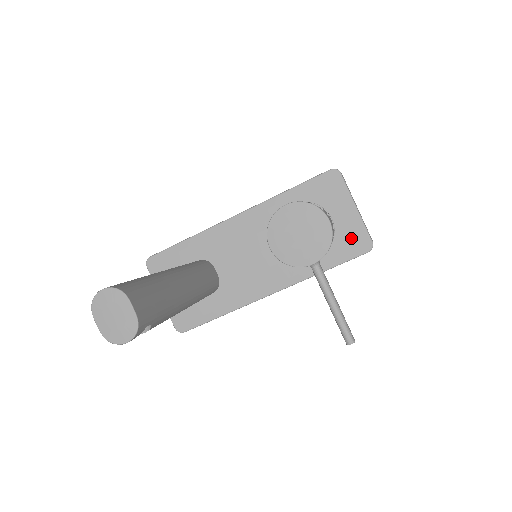
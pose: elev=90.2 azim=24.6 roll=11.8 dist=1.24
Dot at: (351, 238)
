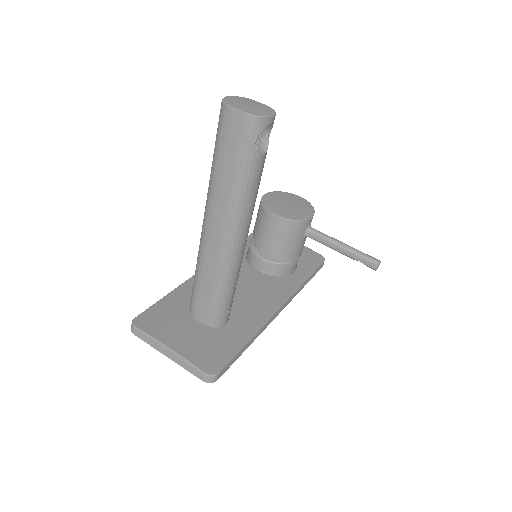
Dot at: (306, 256)
